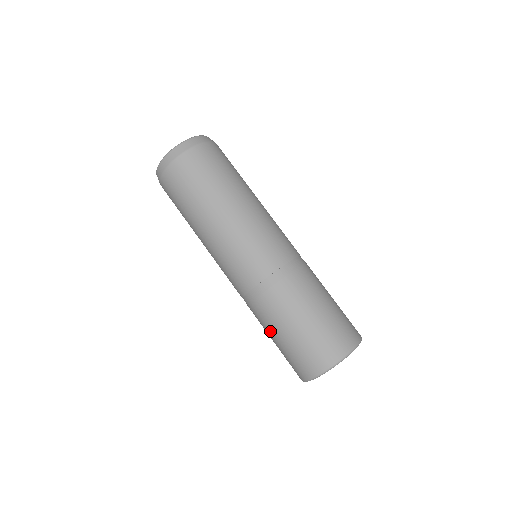
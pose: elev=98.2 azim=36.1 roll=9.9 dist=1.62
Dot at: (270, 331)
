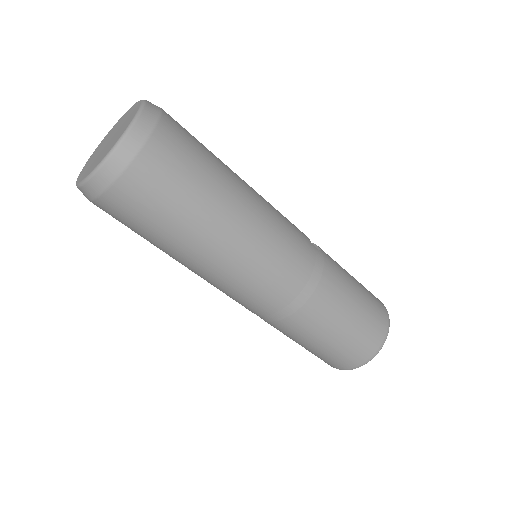
Dot at: occluded
